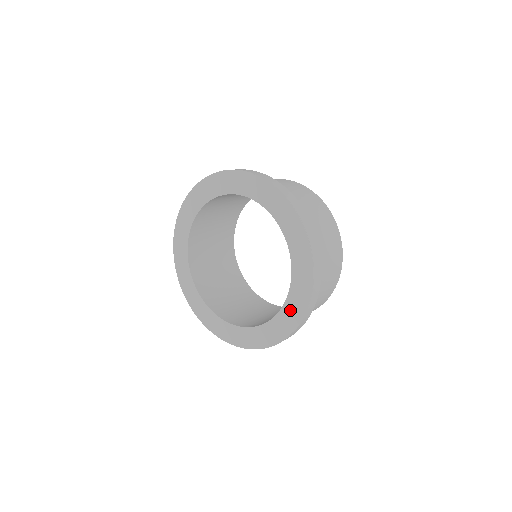
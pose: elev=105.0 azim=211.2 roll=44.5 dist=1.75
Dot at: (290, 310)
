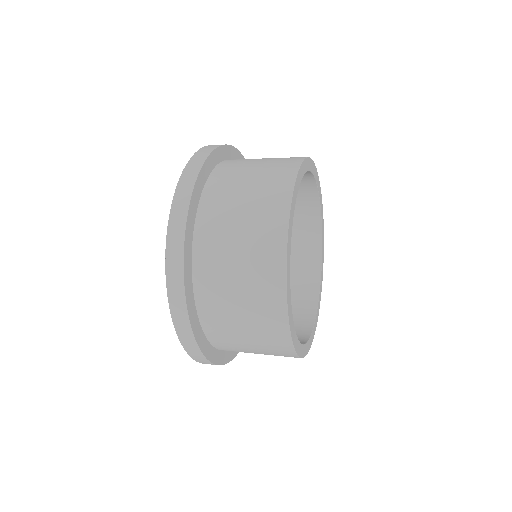
Dot at: occluded
